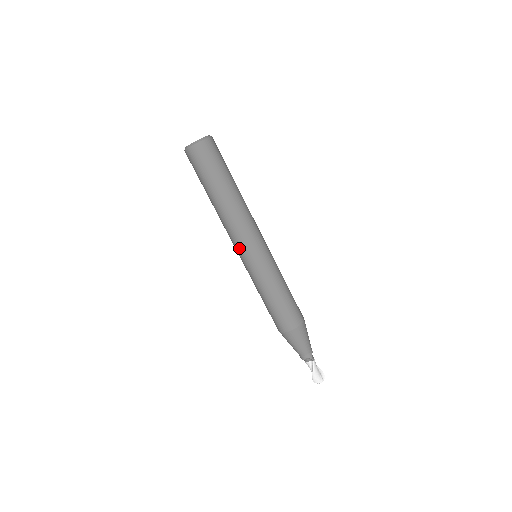
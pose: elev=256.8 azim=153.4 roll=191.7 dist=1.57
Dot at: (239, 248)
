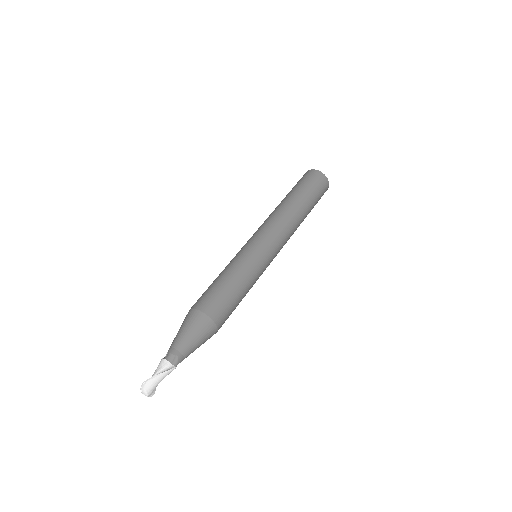
Dot at: (266, 234)
